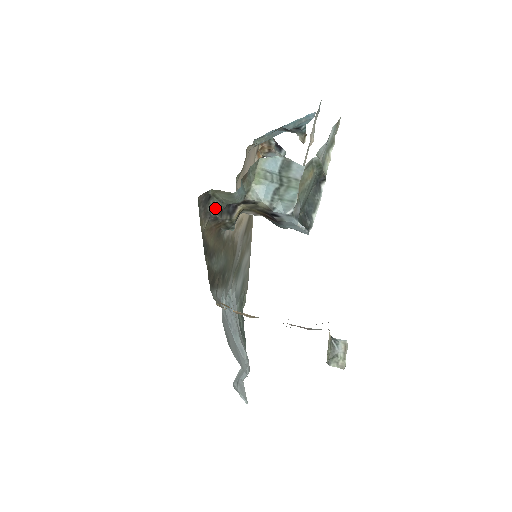
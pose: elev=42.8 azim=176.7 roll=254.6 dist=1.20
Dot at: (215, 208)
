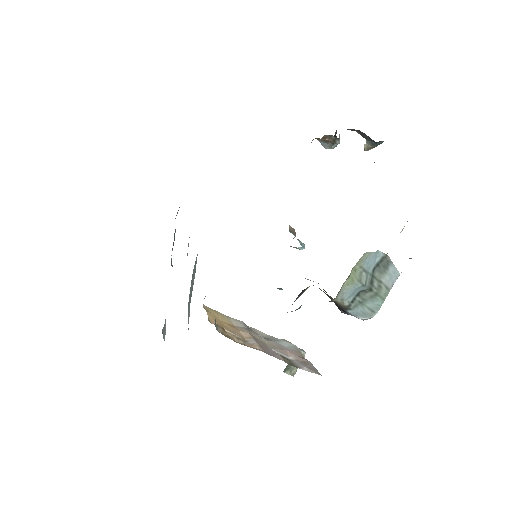
Dot at: (298, 308)
